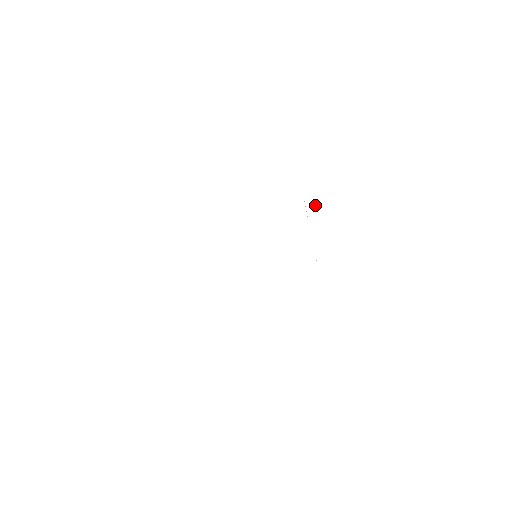
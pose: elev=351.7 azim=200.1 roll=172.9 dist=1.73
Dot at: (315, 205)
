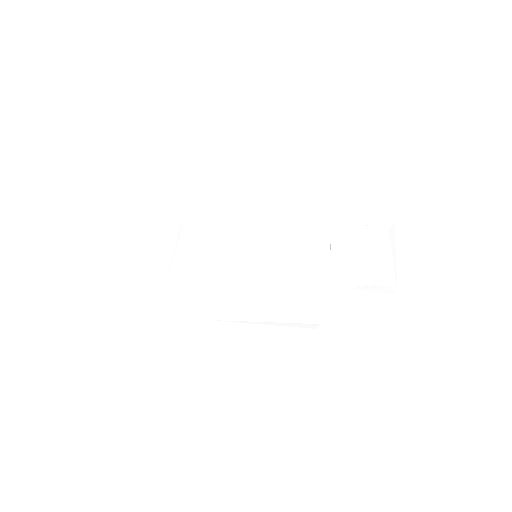
Dot at: (341, 229)
